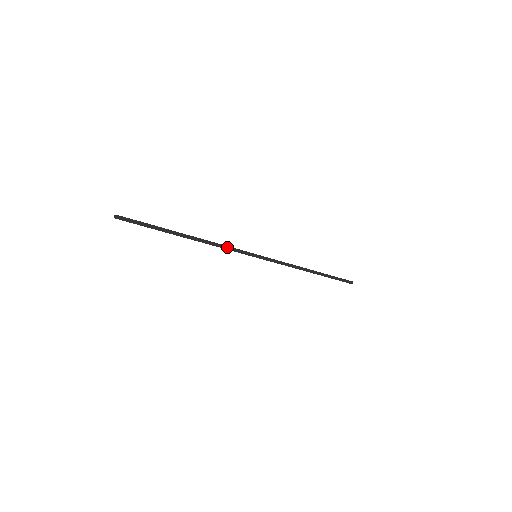
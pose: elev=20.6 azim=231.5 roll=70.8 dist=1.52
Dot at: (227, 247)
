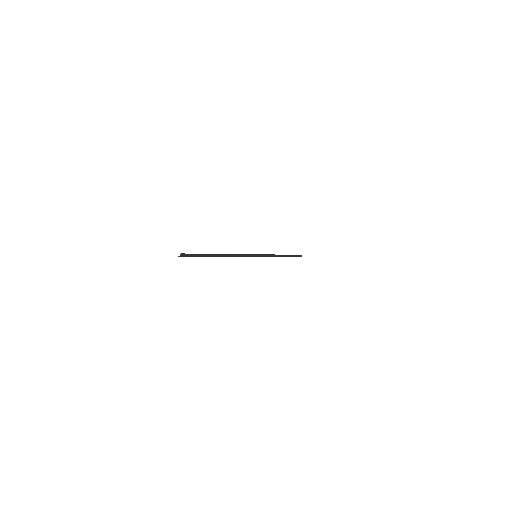
Dot at: (242, 255)
